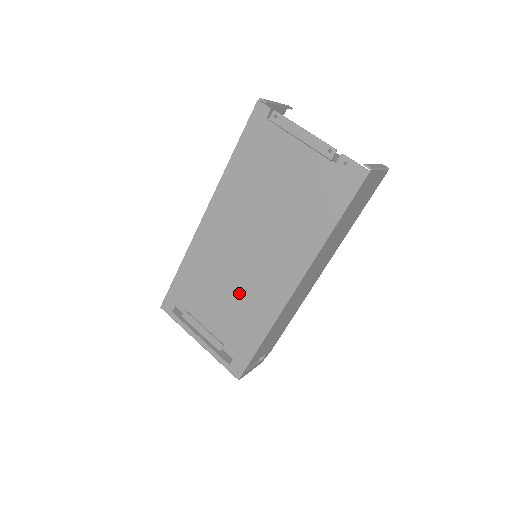
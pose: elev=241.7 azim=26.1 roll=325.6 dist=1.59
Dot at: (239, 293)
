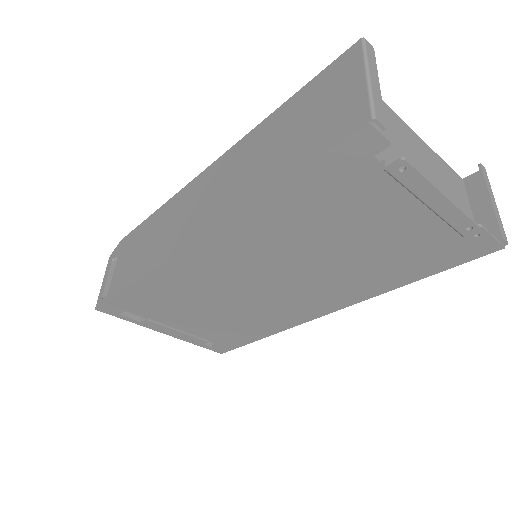
Dot at: (240, 311)
